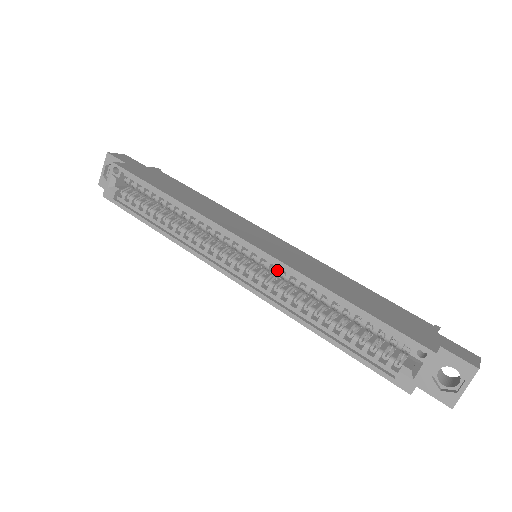
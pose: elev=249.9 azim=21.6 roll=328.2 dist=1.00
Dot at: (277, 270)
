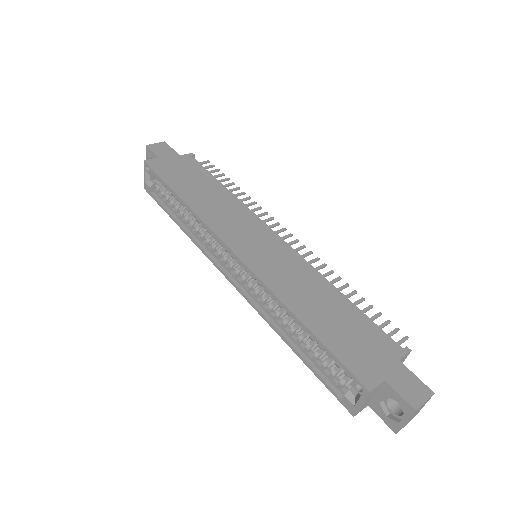
Dot at: (258, 282)
